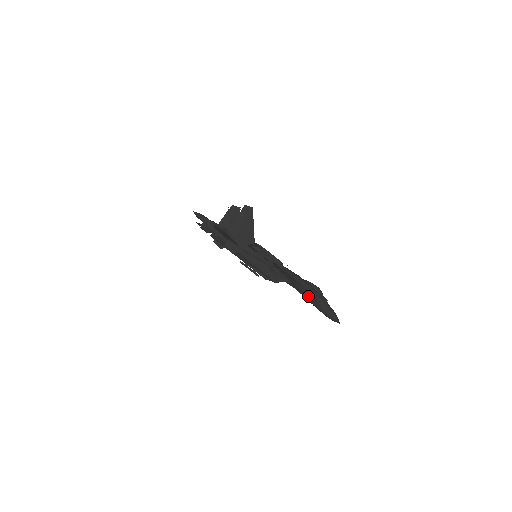
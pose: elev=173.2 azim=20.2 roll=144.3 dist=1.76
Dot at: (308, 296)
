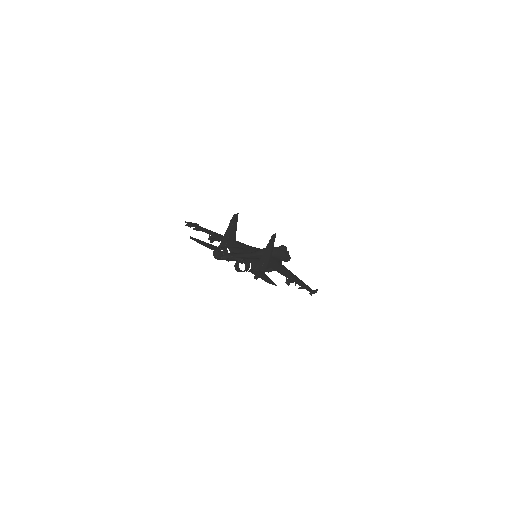
Dot at: occluded
